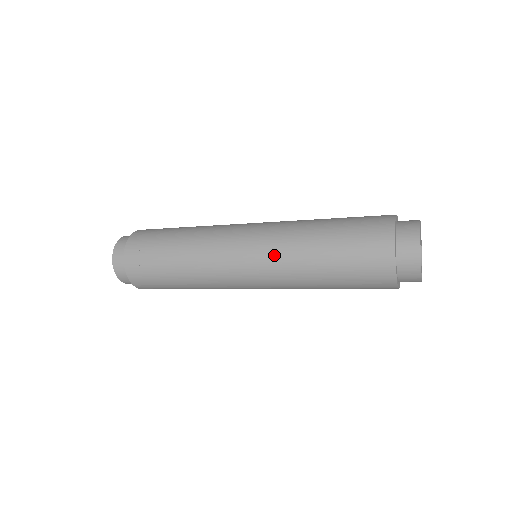
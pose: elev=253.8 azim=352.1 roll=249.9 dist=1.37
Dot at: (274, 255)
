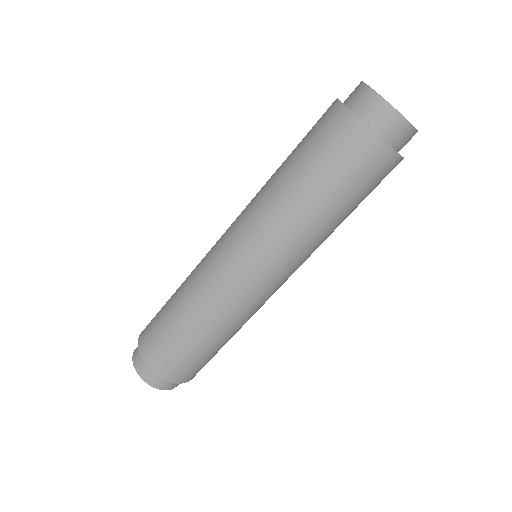
Dot at: (263, 233)
